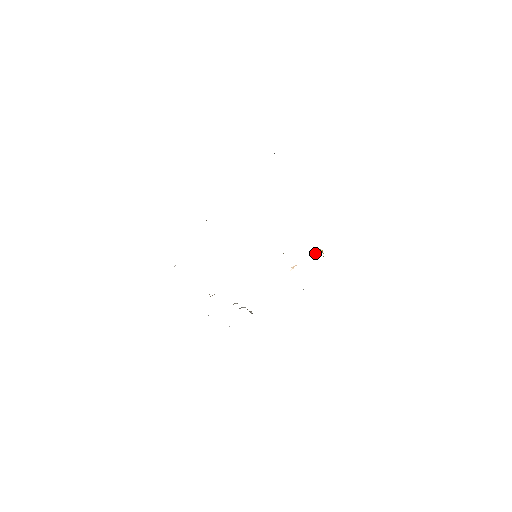
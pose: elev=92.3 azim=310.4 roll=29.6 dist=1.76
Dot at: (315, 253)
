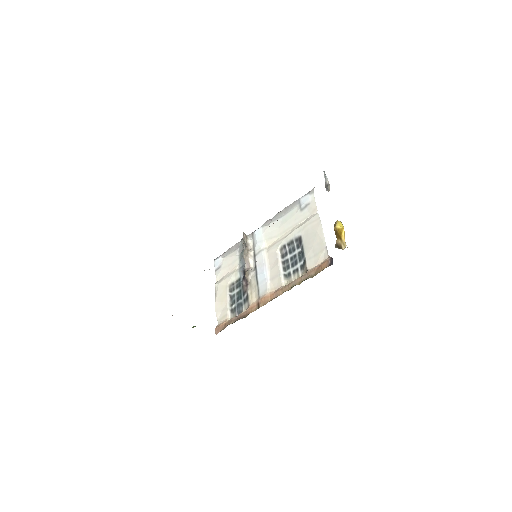
Dot at: (337, 239)
